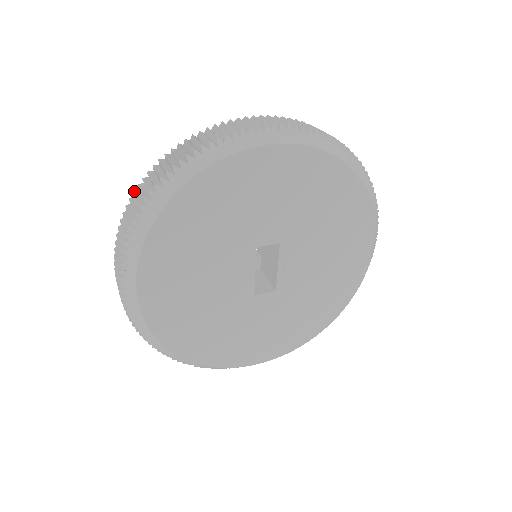
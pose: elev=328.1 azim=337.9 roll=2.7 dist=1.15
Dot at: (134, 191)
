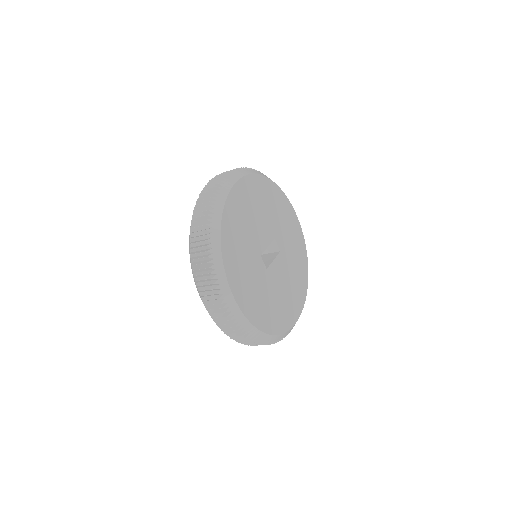
Dot at: occluded
